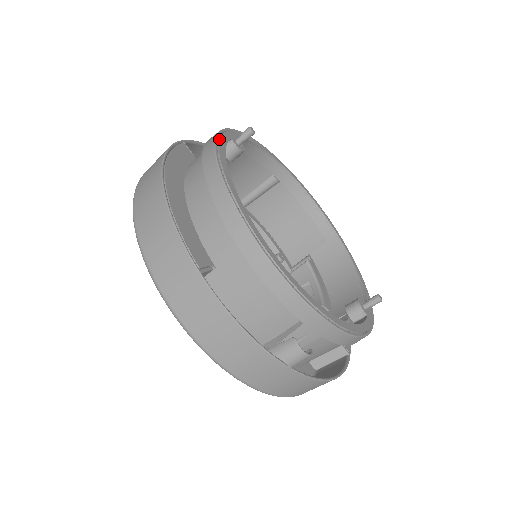
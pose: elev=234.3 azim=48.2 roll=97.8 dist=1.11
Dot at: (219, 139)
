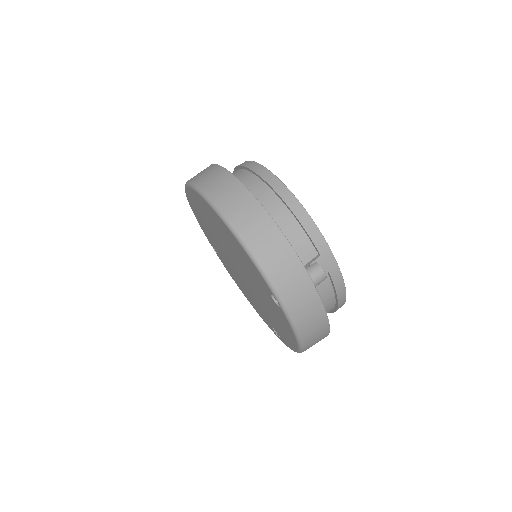
Dot at: occluded
